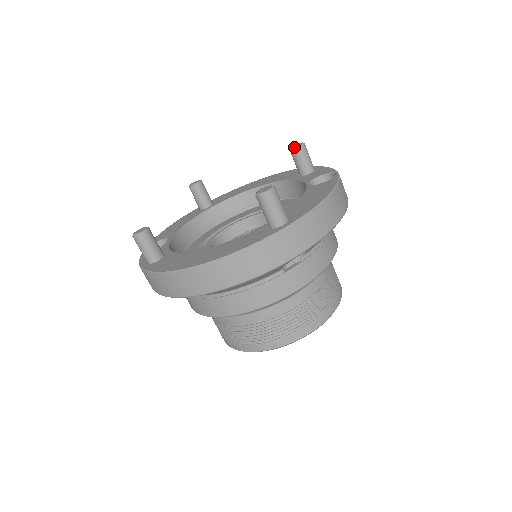
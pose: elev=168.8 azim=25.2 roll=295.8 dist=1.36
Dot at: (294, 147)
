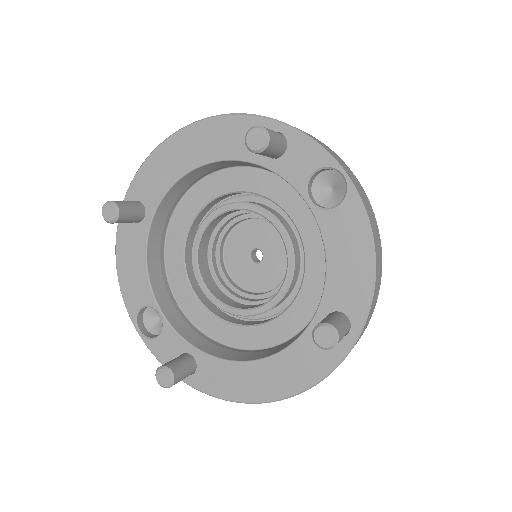
Dot at: (257, 150)
